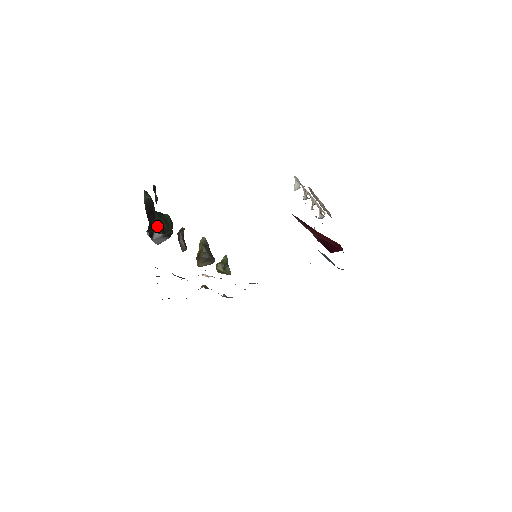
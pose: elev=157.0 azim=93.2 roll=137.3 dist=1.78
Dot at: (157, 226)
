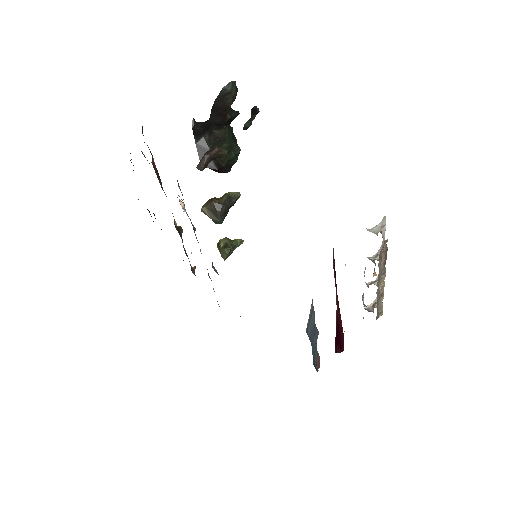
Dot at: (214, 137)
